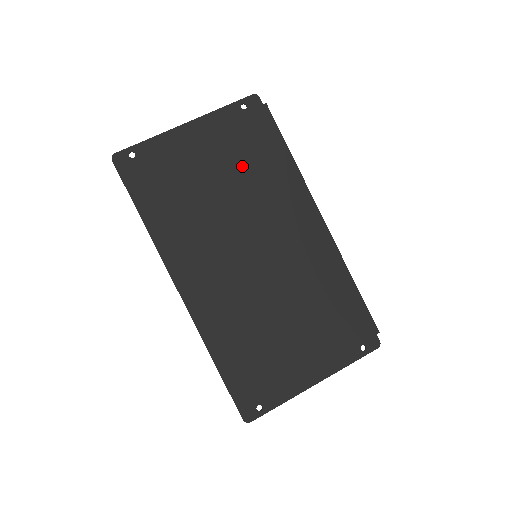
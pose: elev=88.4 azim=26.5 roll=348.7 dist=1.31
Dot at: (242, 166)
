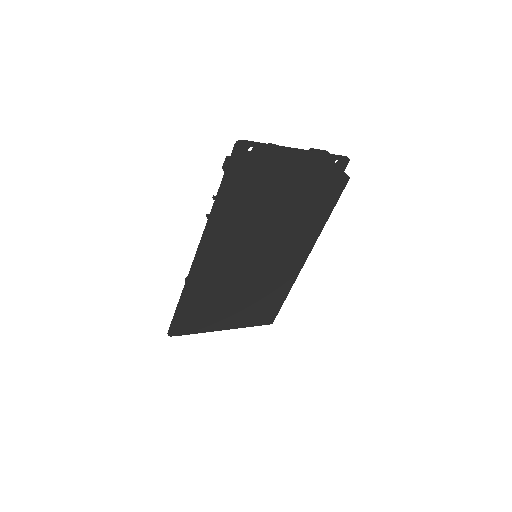
Dot at: (303, 207)
